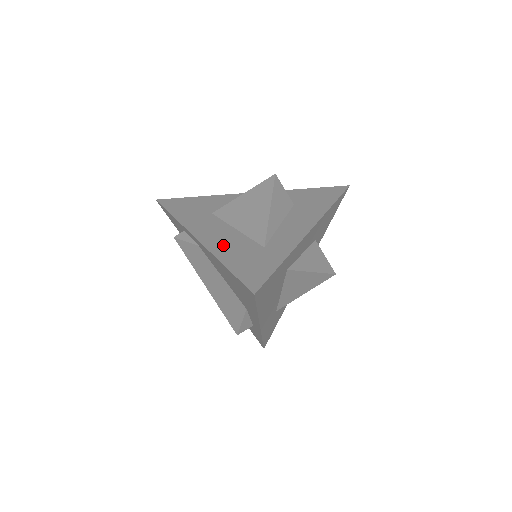
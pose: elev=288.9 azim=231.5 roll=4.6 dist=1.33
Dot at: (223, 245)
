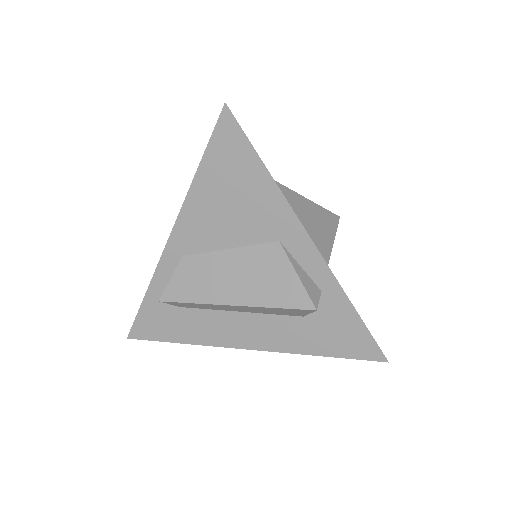
Dot at: occluded
